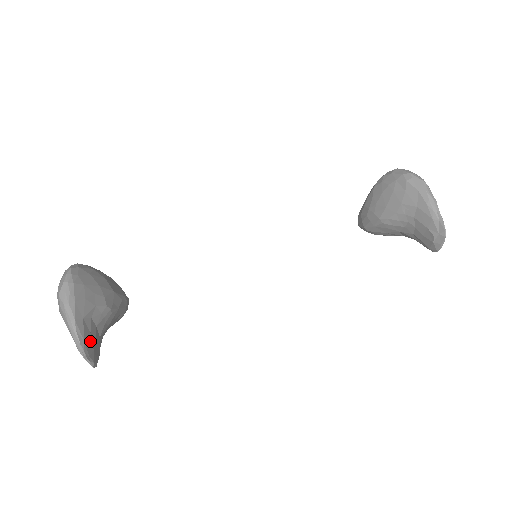
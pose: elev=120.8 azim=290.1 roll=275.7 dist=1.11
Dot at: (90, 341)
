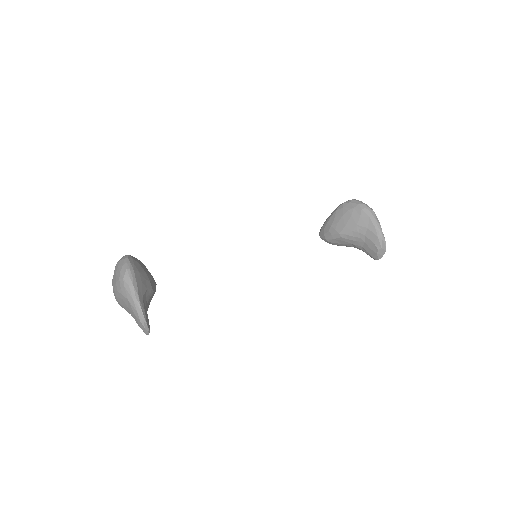
Dot at: (147, 314)
